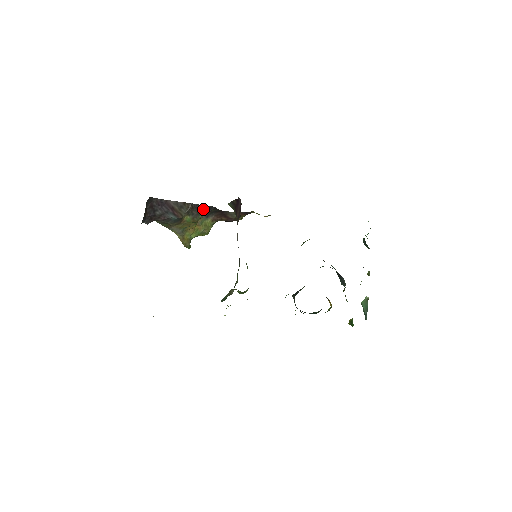
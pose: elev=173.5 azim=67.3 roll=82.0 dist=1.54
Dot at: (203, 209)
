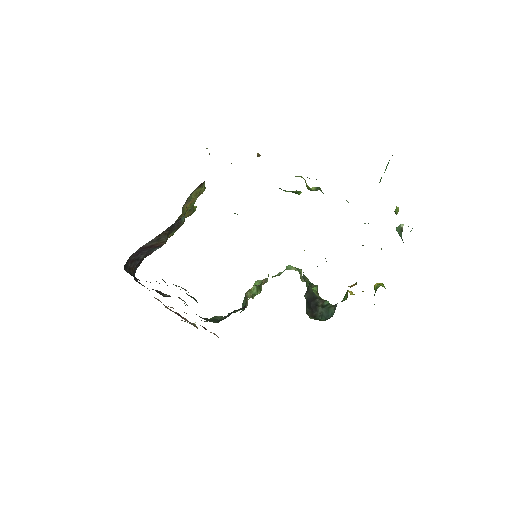
Dot at: (181, 218)
